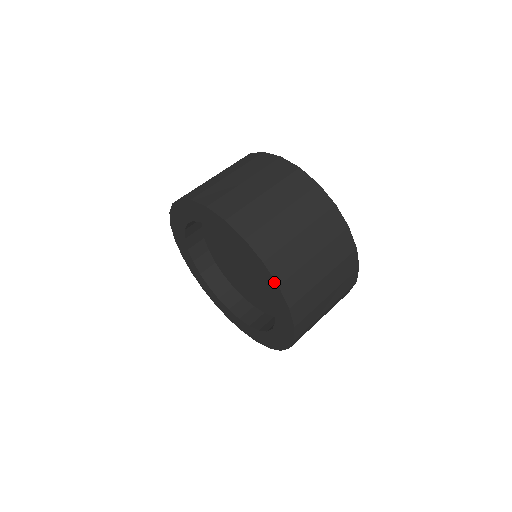
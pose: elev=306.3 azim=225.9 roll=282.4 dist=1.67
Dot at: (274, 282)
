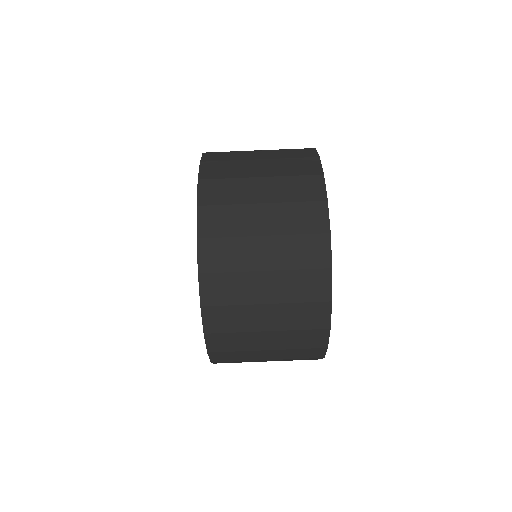
Dot at: occluded
